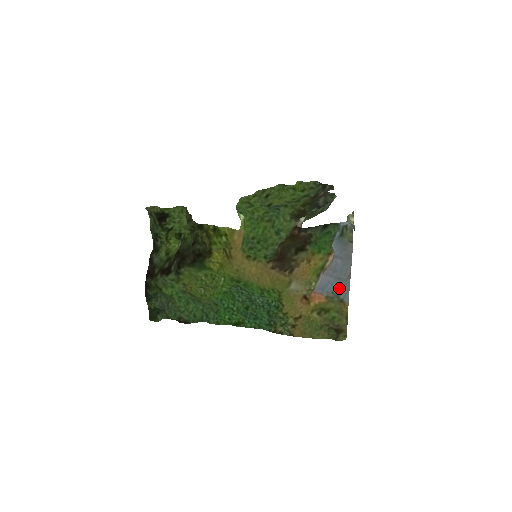
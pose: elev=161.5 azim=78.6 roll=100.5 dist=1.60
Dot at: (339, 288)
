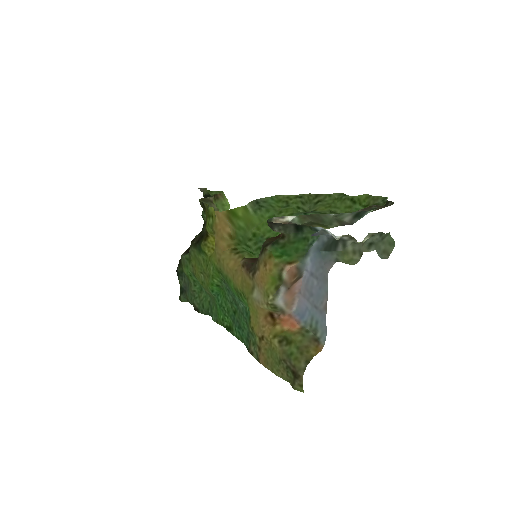
Dot at: (317, 321)
